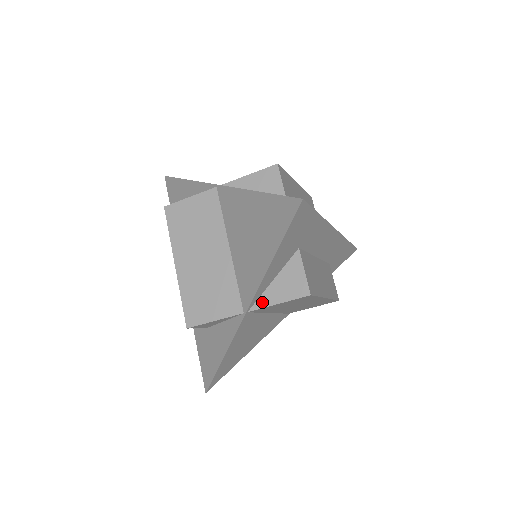
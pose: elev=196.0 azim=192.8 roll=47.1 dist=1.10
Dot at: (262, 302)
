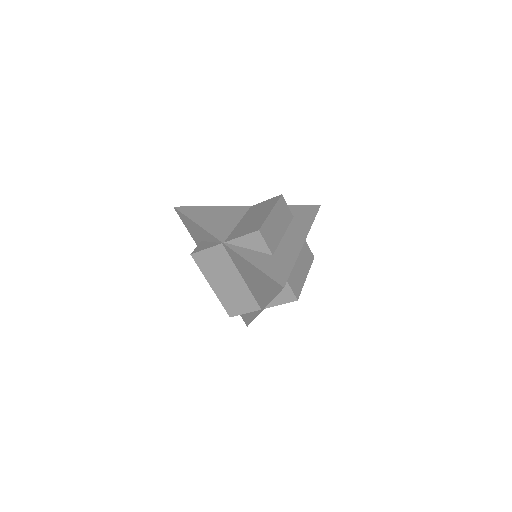
Dot at: (270, 304)
